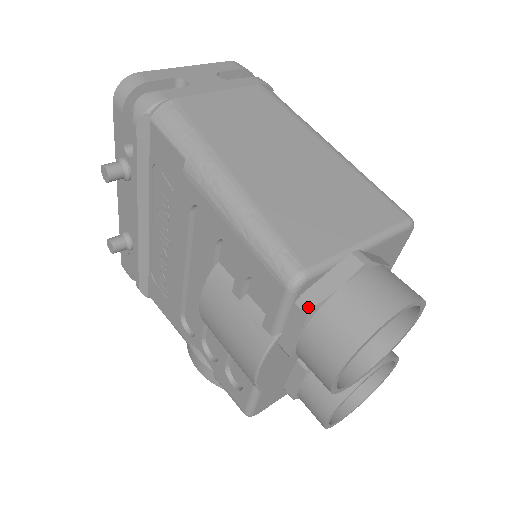
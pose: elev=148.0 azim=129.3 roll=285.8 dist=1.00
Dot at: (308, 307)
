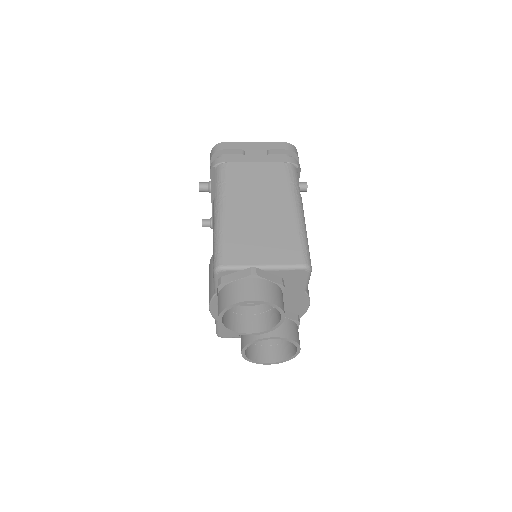
Dot at: (220, 283)
